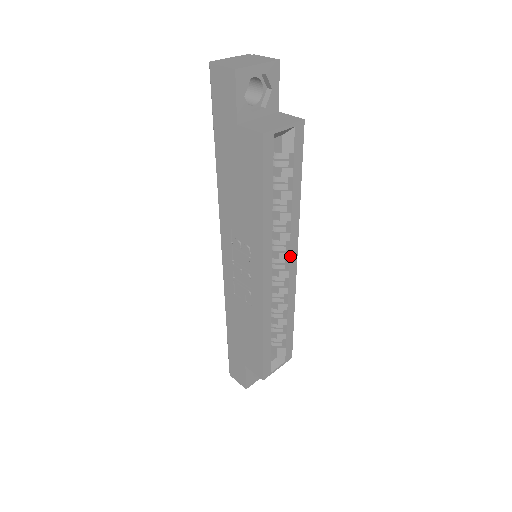
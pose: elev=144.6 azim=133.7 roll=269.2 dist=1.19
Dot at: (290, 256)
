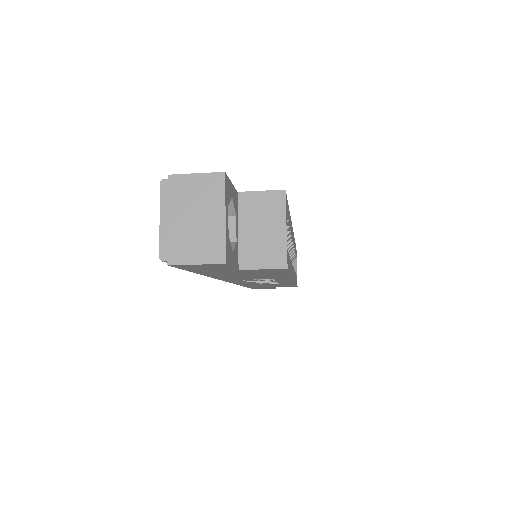
Dot at: (292, 239)
